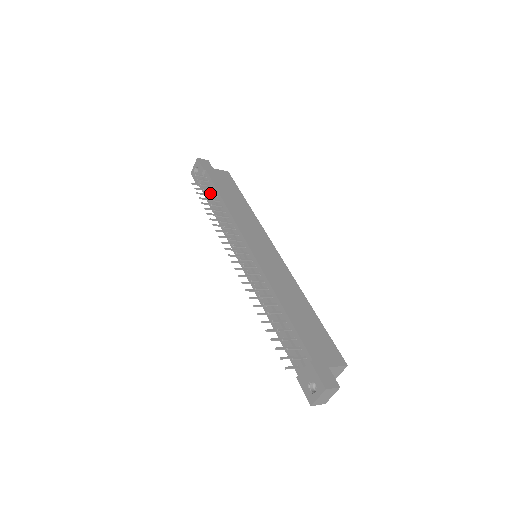
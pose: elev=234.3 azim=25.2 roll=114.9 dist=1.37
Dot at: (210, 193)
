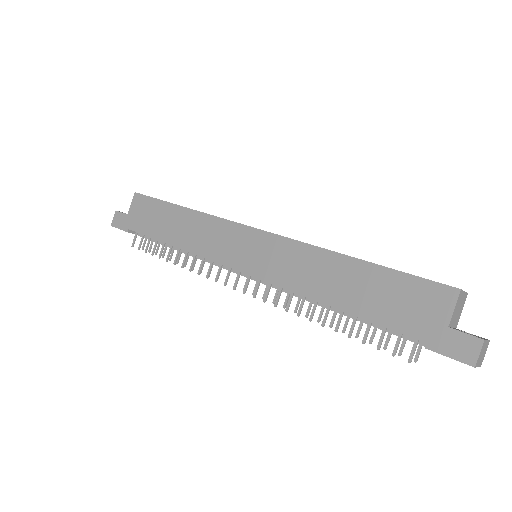
Dot at: occluded
